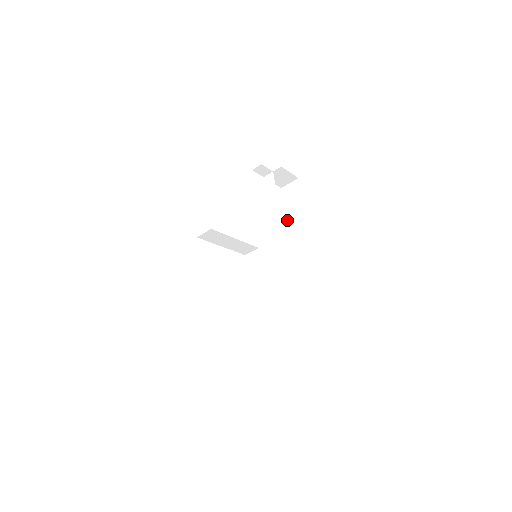
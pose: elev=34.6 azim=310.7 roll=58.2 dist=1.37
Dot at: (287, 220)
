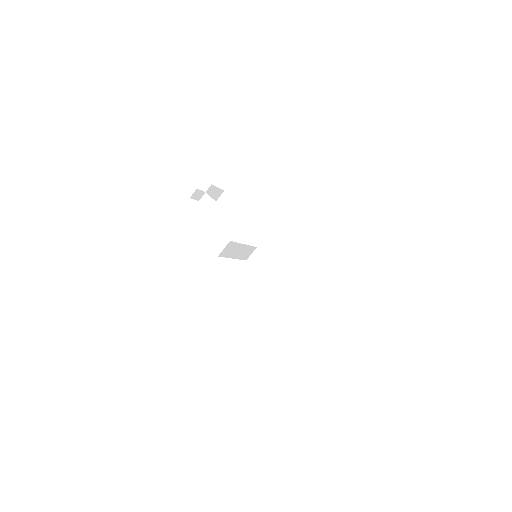
Dot at: occluded
